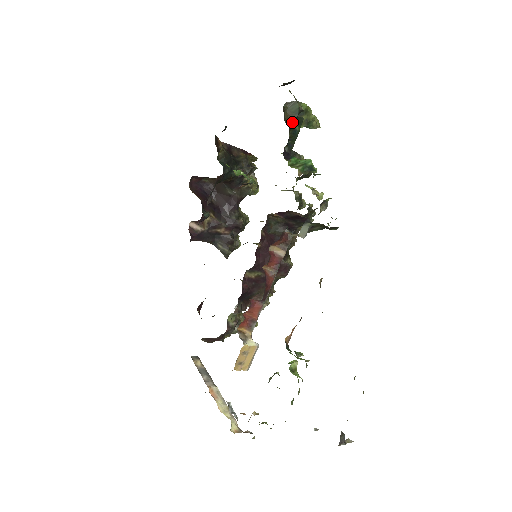
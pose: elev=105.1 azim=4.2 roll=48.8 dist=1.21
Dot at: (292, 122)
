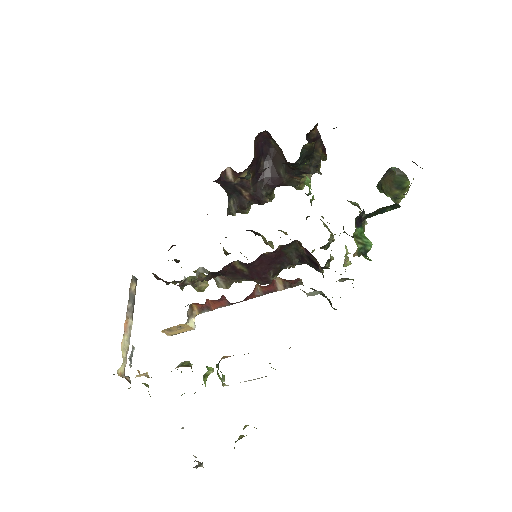
Dot at: (386, 186)
